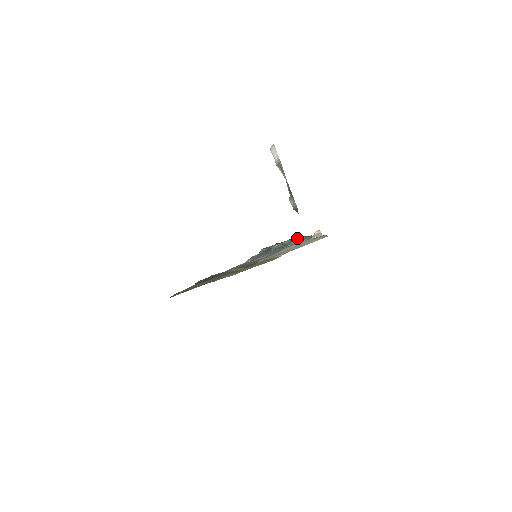
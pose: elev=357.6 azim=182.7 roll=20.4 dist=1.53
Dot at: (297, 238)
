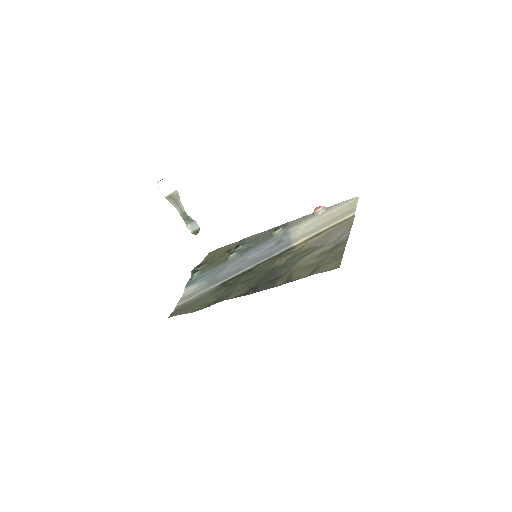
Dot at: (281, 228)
